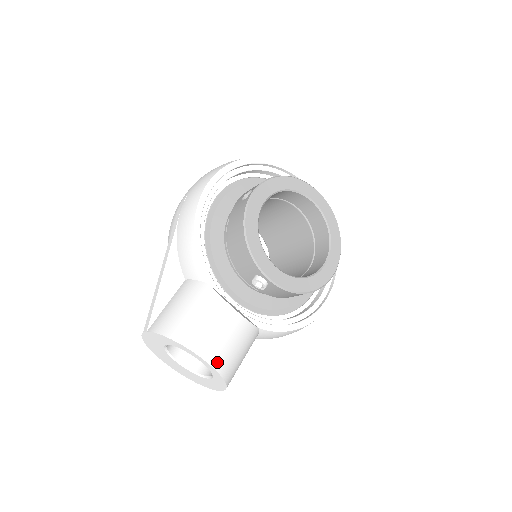
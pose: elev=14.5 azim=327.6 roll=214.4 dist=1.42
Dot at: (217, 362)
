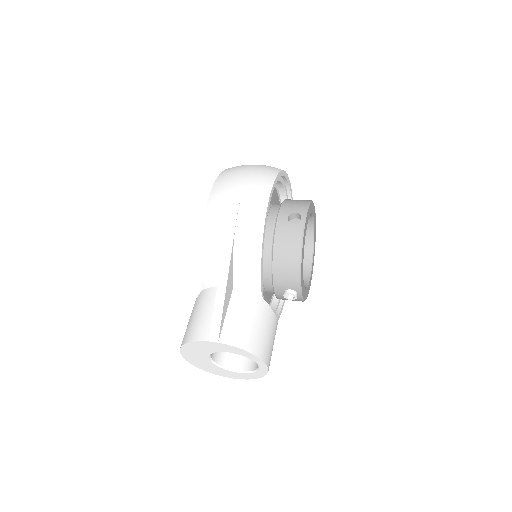
Dot at: occluded
